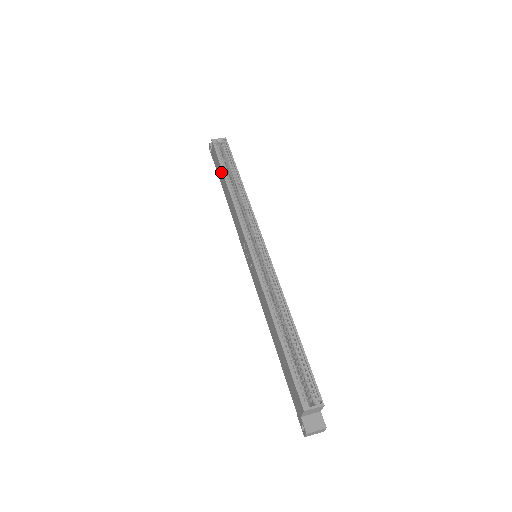
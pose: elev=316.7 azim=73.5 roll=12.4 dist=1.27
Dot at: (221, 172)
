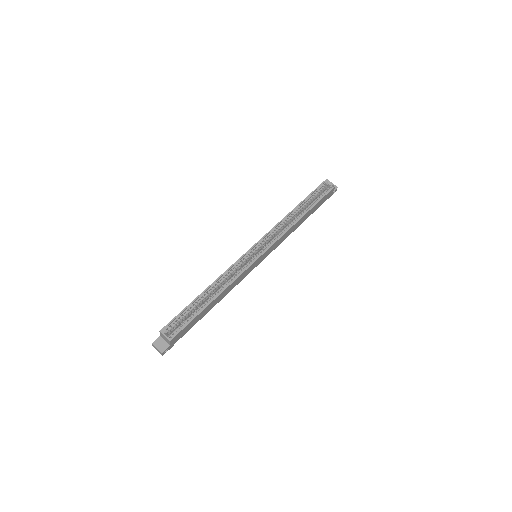
Dot at: (305, 200)
